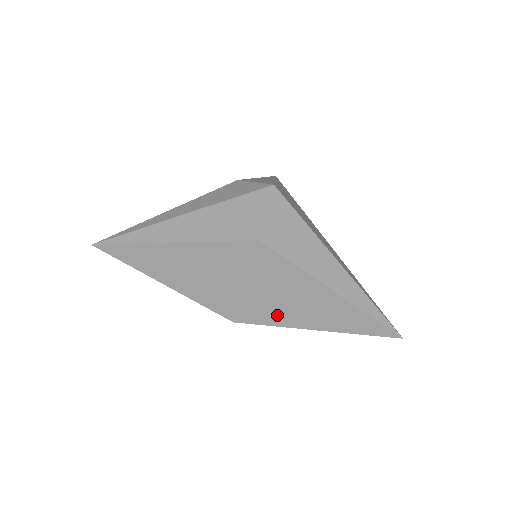
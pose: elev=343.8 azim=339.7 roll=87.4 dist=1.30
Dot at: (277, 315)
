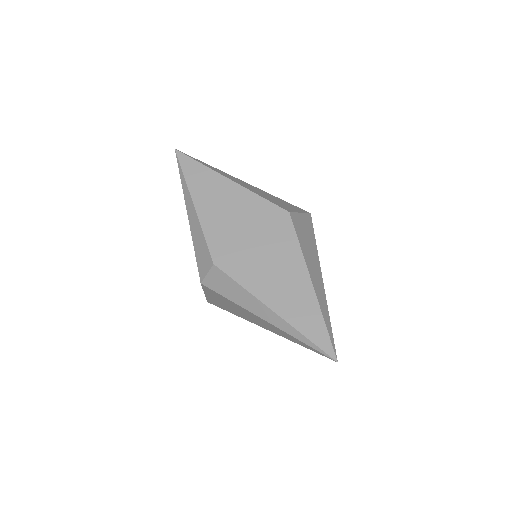
Dot at: (253, 278)
